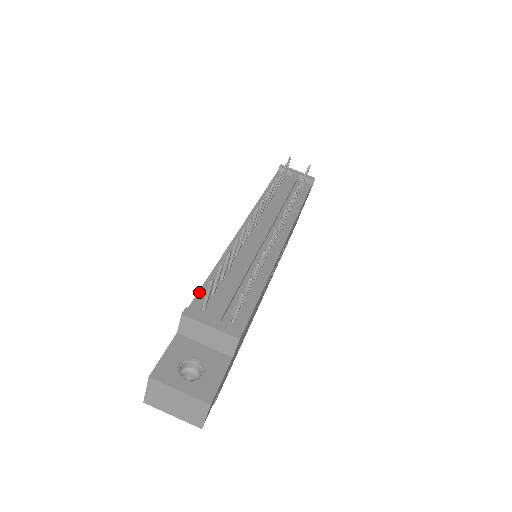
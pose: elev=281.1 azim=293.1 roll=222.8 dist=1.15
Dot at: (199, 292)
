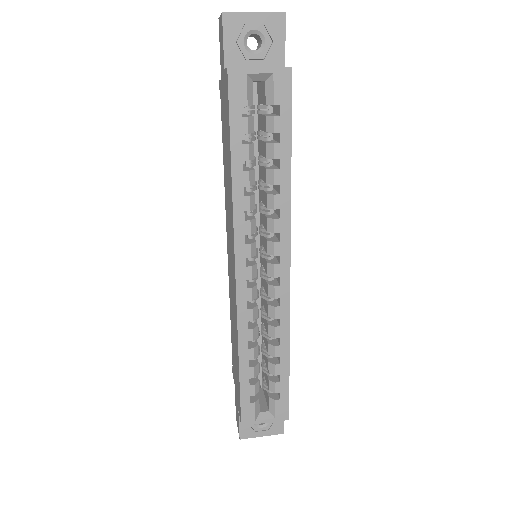
Dot at: occluded
